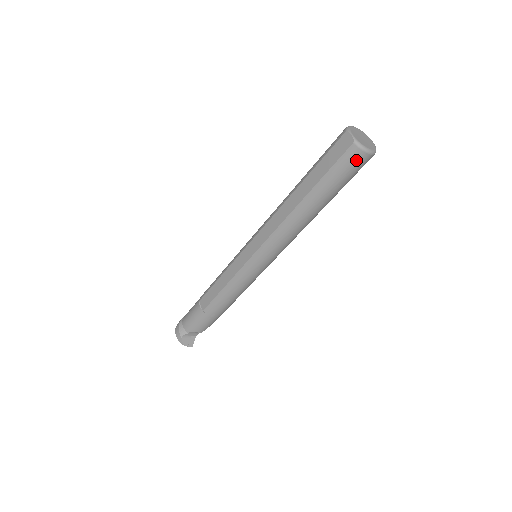
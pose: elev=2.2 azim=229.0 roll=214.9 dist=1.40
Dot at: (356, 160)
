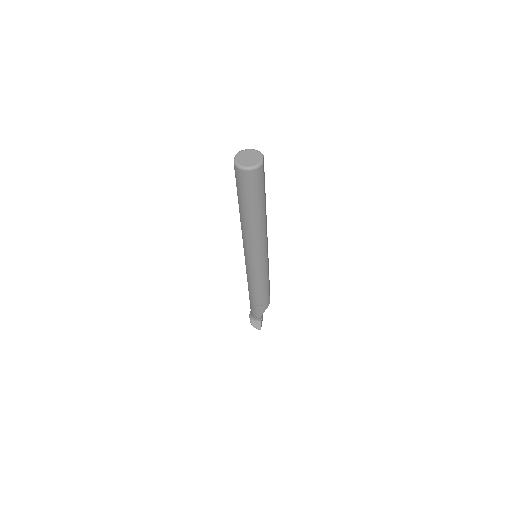
Dot at: (242, 177)
